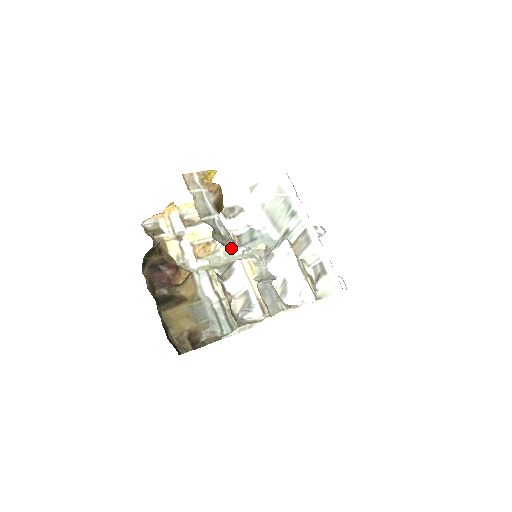
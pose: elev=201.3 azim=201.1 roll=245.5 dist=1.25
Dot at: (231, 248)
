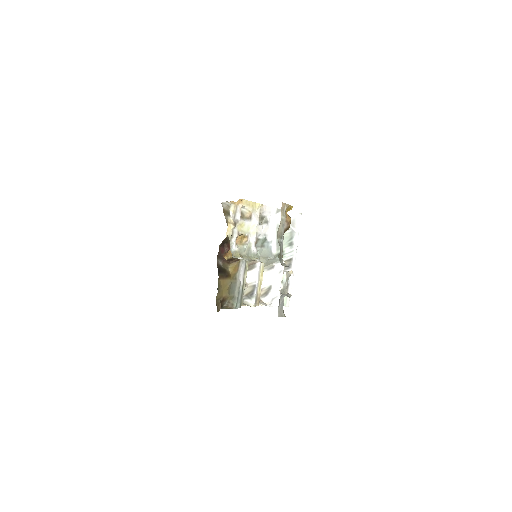
Dot at: (253, 246)
